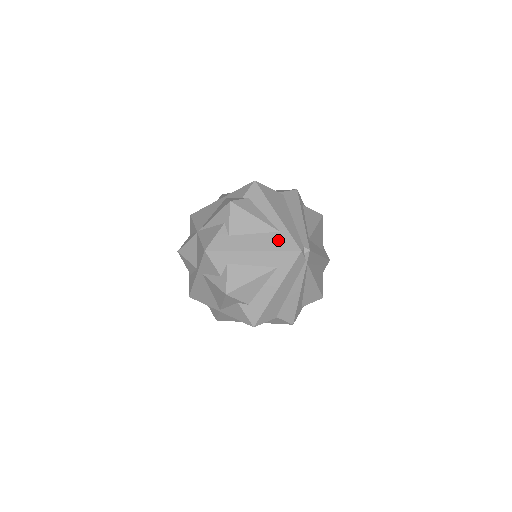
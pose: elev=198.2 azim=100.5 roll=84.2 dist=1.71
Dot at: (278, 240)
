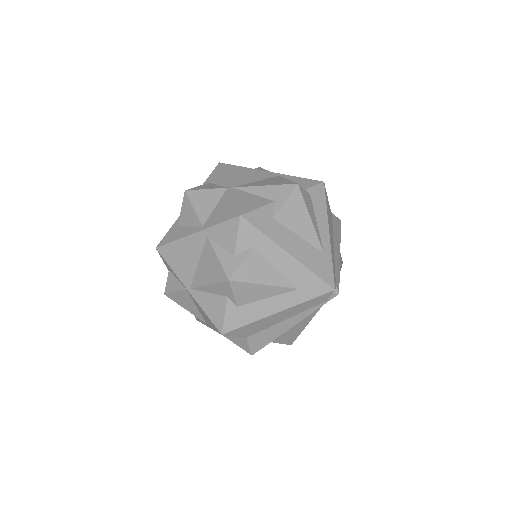
Dot at: (319, 261)
